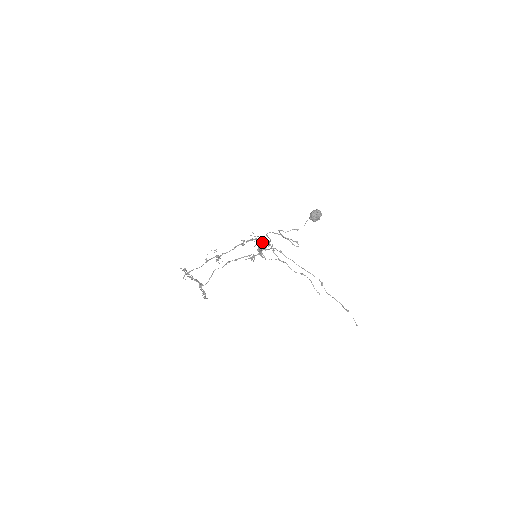
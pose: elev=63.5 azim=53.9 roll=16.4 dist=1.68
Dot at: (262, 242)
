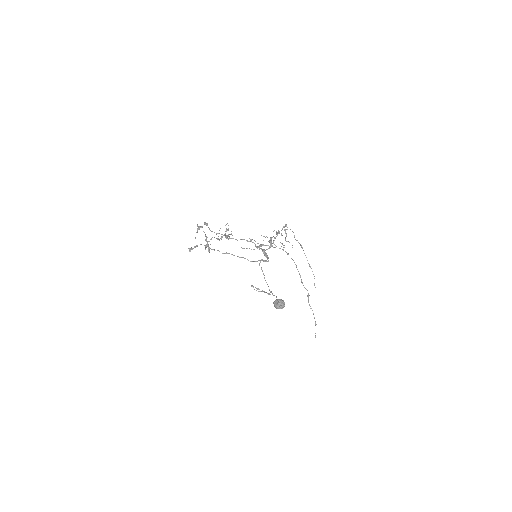
Dot at: (263, 253)
